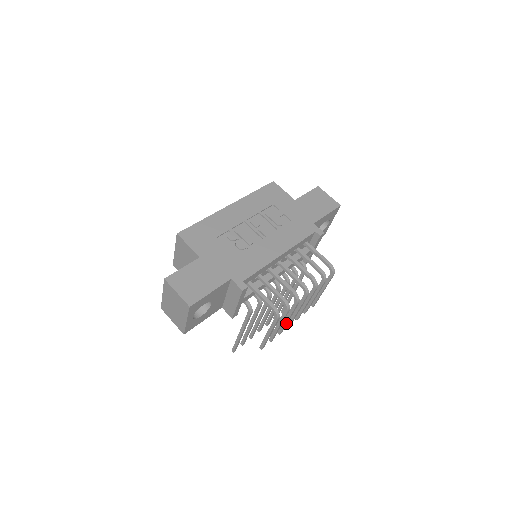
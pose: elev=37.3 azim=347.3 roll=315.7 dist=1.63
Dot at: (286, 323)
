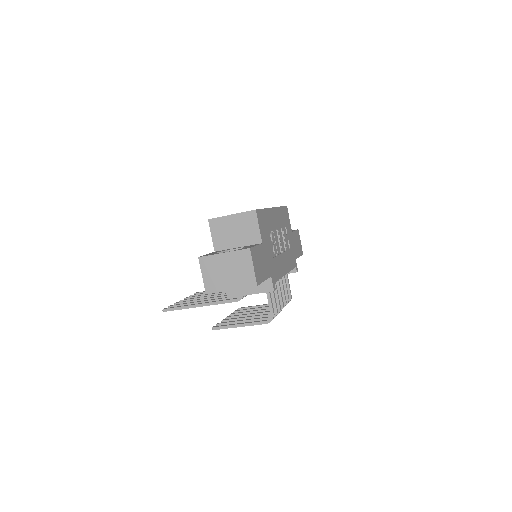
Dot at: occluded
